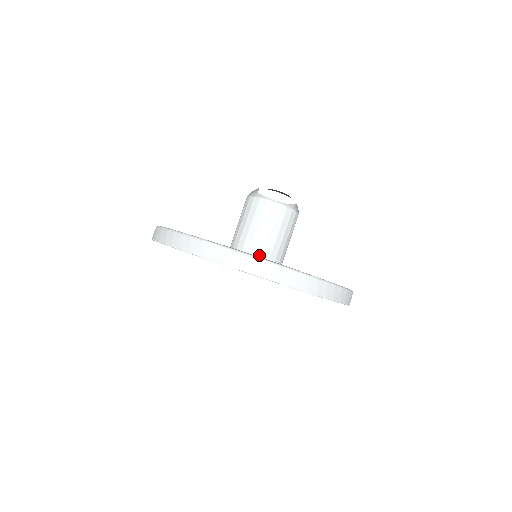
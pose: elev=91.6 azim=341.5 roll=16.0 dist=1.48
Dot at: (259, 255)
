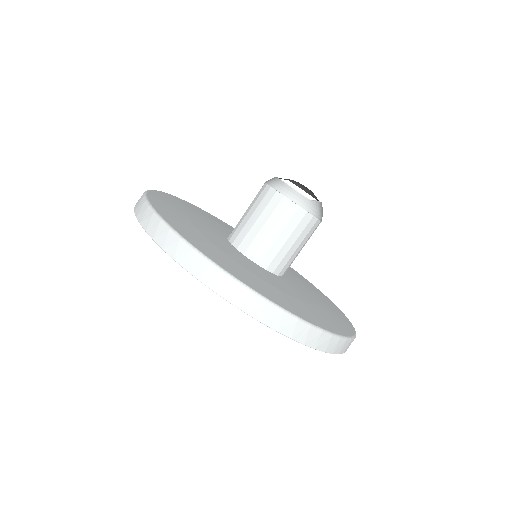
Dot at: (281, 274)
